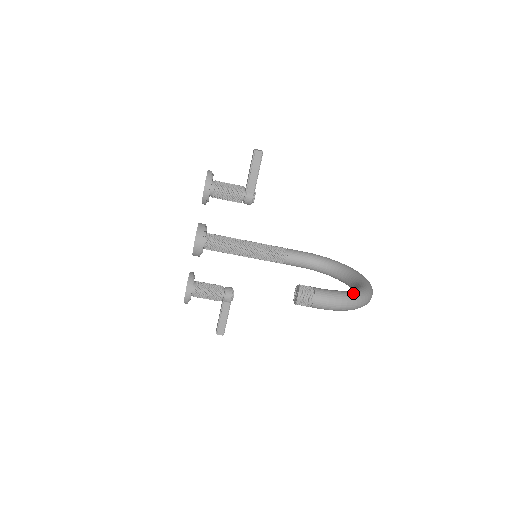
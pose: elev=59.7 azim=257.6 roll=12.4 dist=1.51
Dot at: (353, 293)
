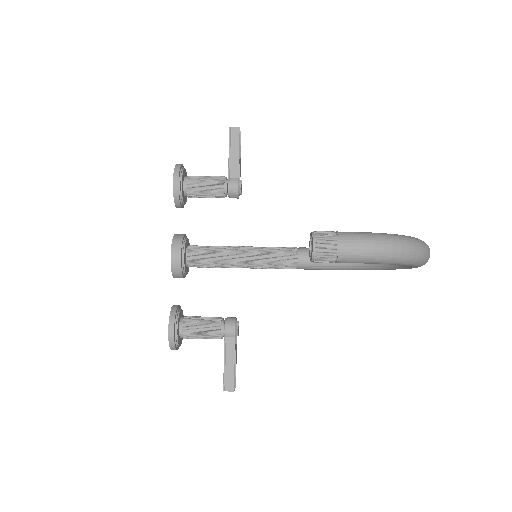
Dot at: occluded
